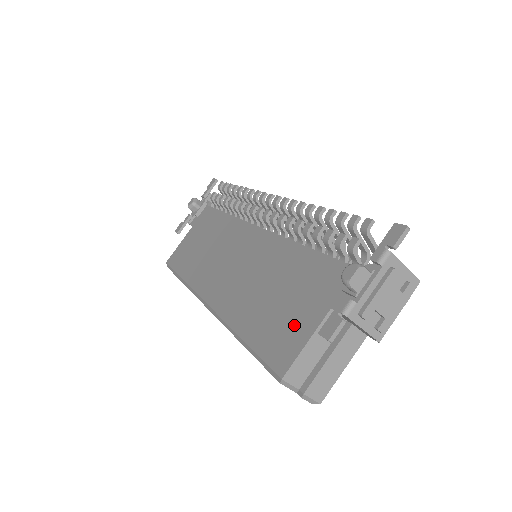
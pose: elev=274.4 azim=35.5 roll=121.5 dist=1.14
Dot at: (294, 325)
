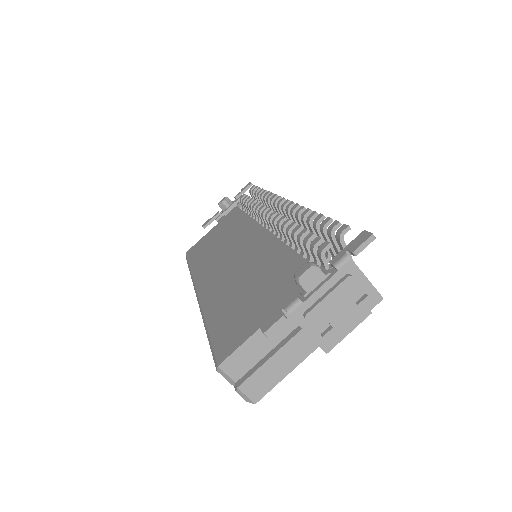
Dot at: (249, 318)
